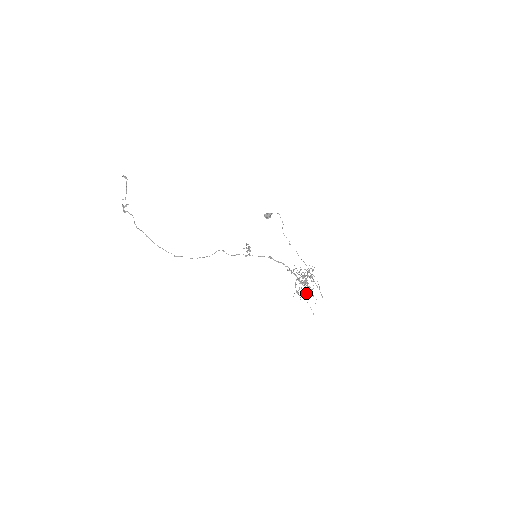
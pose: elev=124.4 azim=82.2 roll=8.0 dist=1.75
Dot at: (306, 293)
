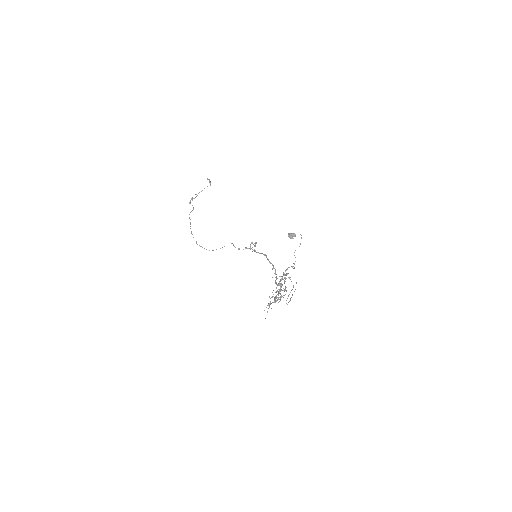
Dot at: (275, 298)
